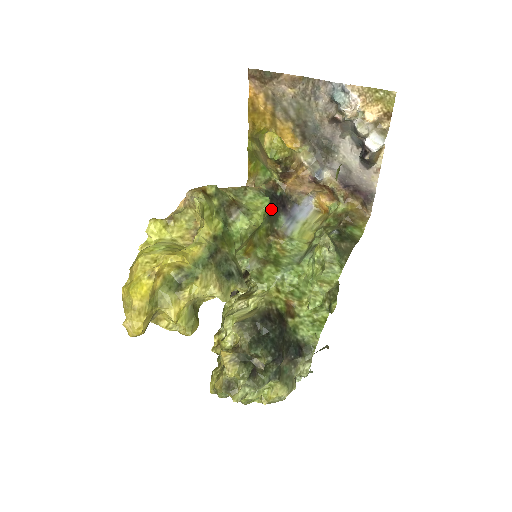
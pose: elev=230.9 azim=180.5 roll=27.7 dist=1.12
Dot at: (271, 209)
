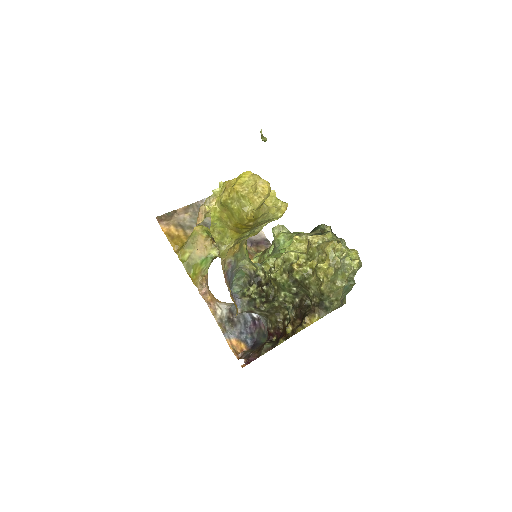
Dot at: occluded
